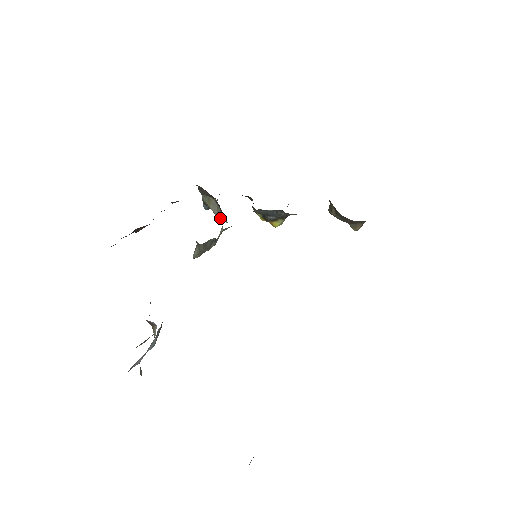
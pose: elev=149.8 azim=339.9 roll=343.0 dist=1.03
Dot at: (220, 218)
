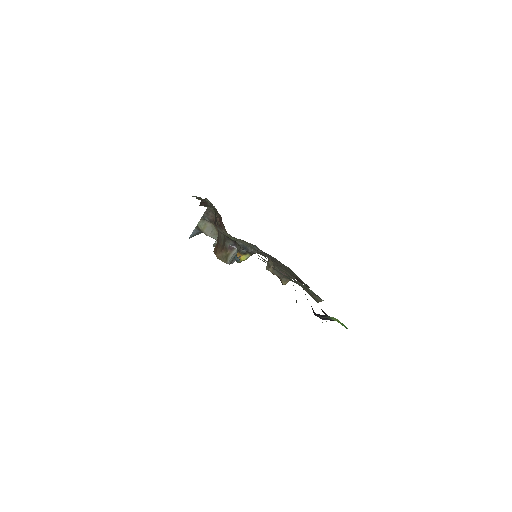
Dot at: (213, 238)
